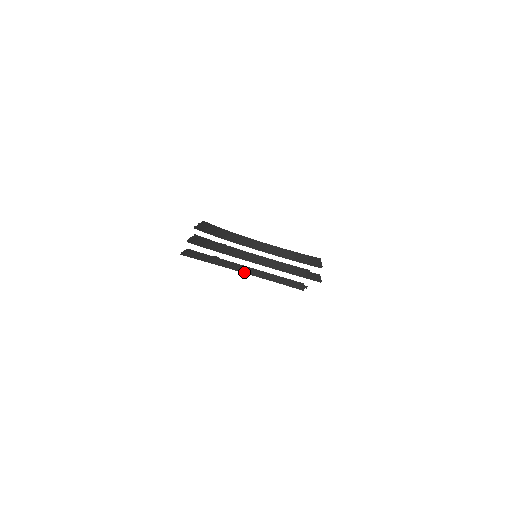
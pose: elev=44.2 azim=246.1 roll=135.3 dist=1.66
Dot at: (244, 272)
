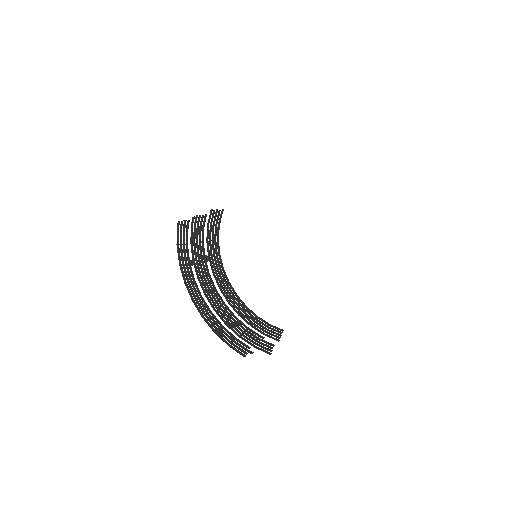
Dot at: (196, 305)
